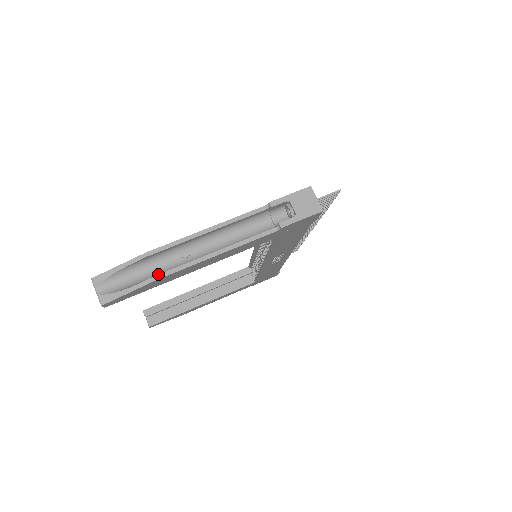
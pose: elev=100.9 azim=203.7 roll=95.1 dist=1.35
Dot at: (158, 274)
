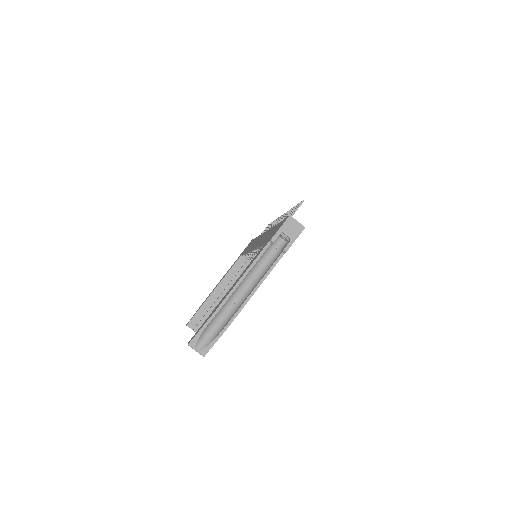
Dot at: (229, 321)
